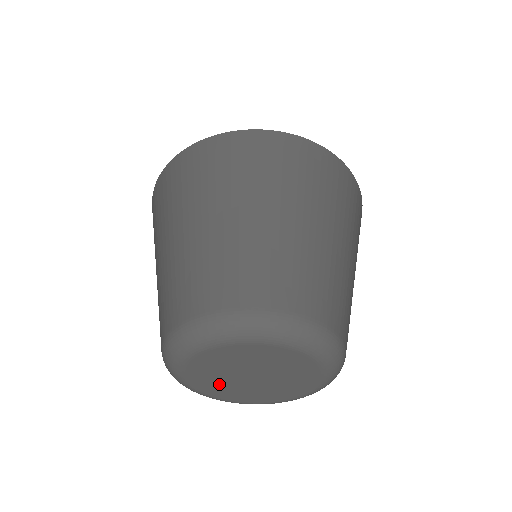
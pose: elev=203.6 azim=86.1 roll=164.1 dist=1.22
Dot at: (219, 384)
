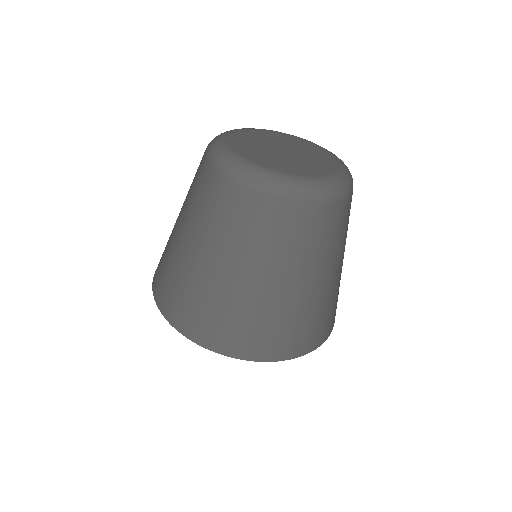
Dot at: (254, 149)
